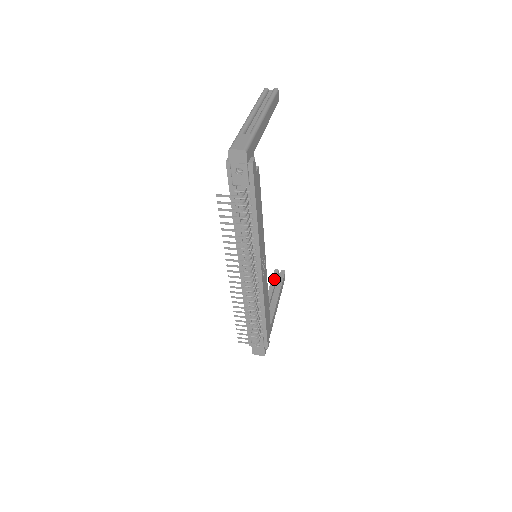
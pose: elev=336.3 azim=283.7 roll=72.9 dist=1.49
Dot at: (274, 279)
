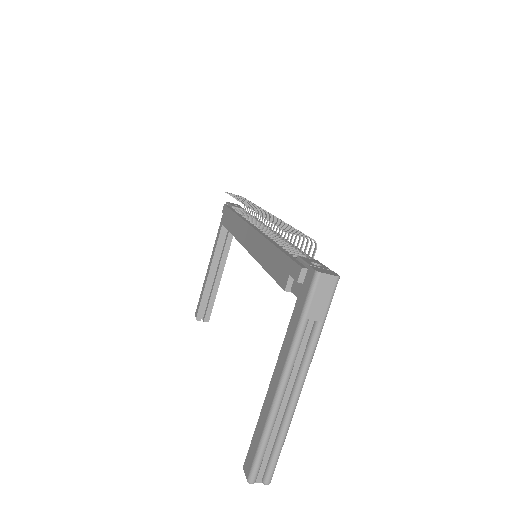
Dot at: occluded
